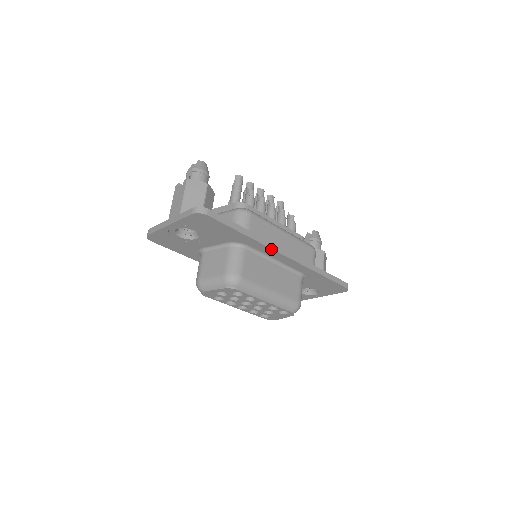
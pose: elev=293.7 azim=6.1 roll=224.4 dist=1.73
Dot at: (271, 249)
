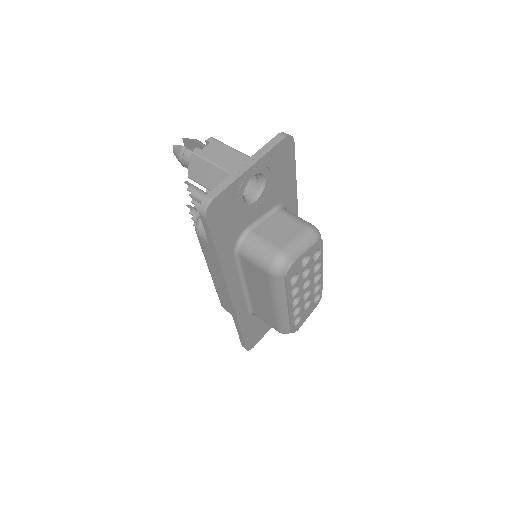
Dot at: (297, 215)
